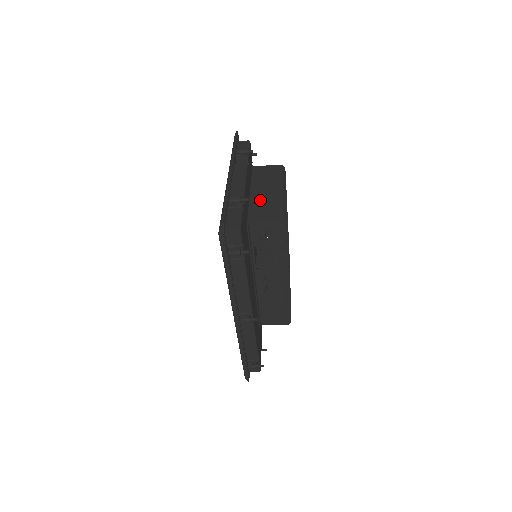
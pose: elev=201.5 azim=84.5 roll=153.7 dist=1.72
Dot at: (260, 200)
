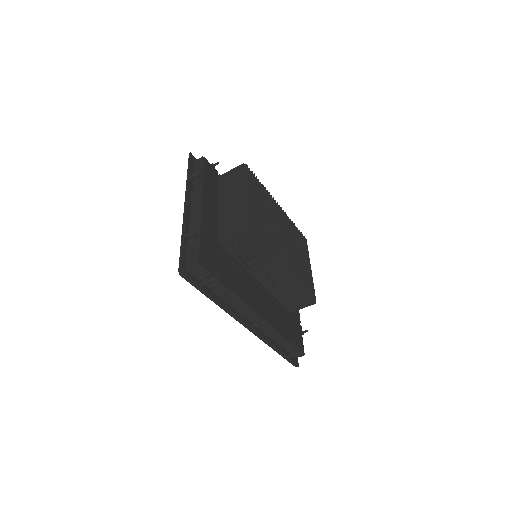
Dot at: (226, 213)
